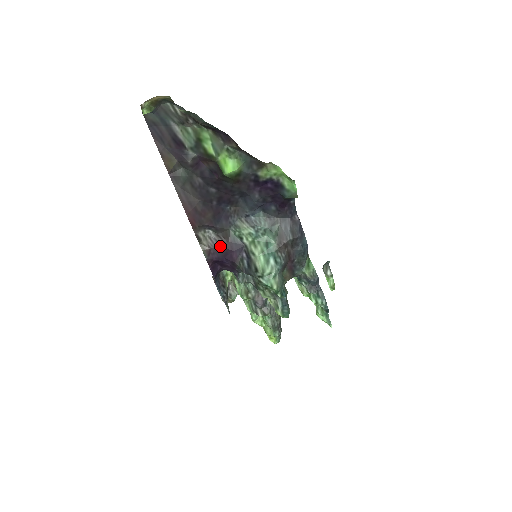
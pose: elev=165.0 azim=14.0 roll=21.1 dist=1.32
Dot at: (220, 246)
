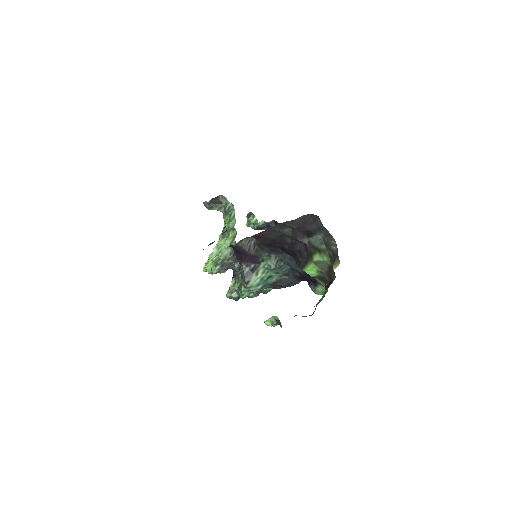
Dot at: (248, 251)
